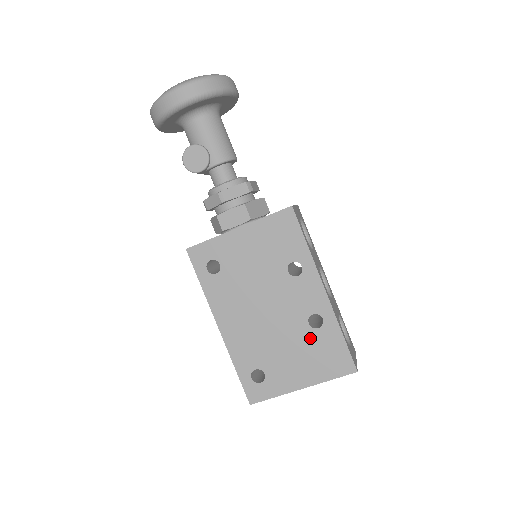
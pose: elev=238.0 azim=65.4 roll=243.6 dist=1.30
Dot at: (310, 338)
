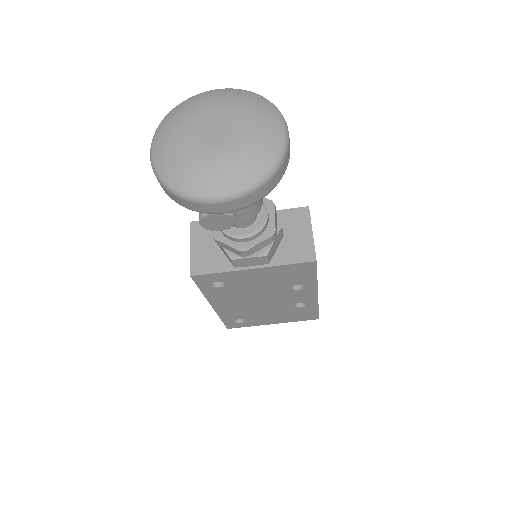
Dot at: (291, 310)
